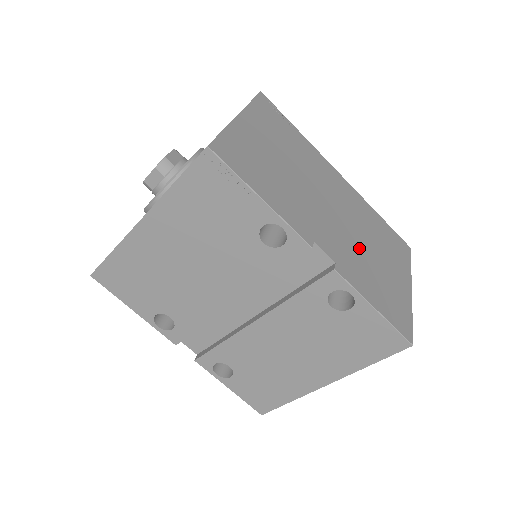
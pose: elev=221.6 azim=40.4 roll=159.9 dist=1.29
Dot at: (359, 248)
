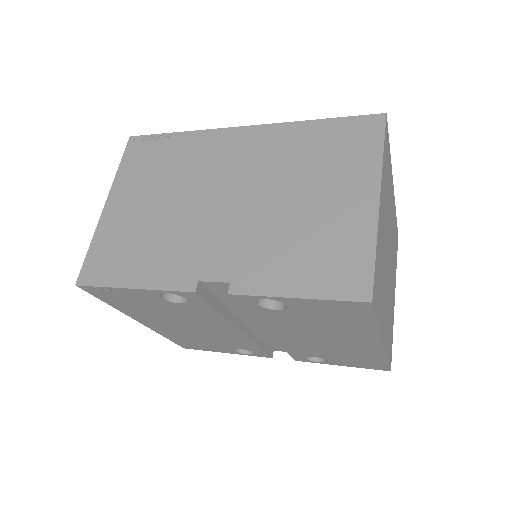
Dot at: (272, 221)
